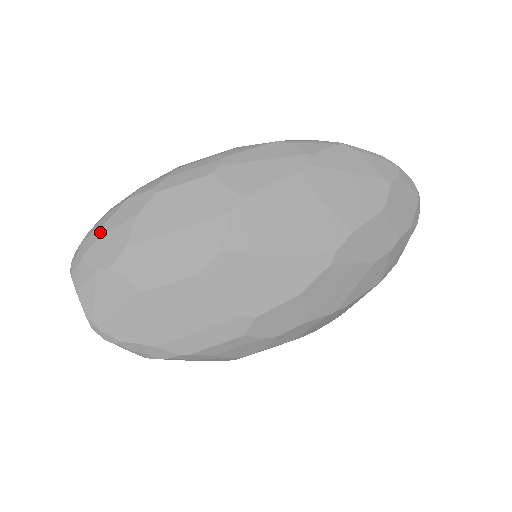
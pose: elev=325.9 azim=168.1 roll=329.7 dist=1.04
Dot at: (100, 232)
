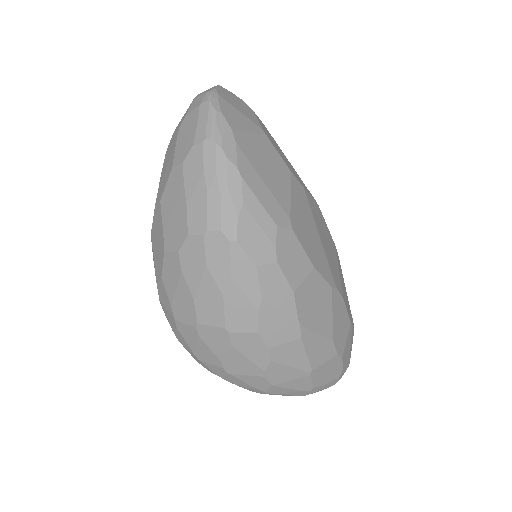
Dot at: occluded
